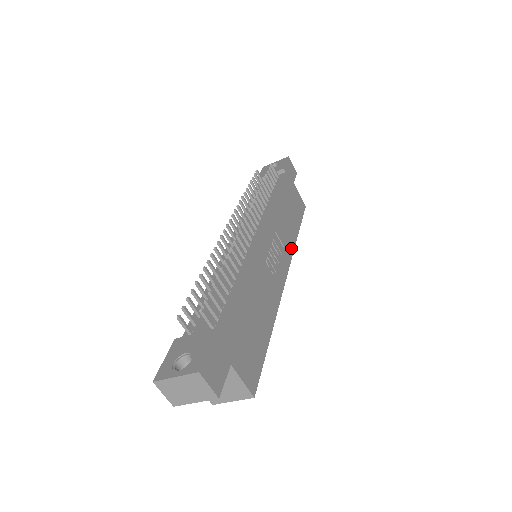
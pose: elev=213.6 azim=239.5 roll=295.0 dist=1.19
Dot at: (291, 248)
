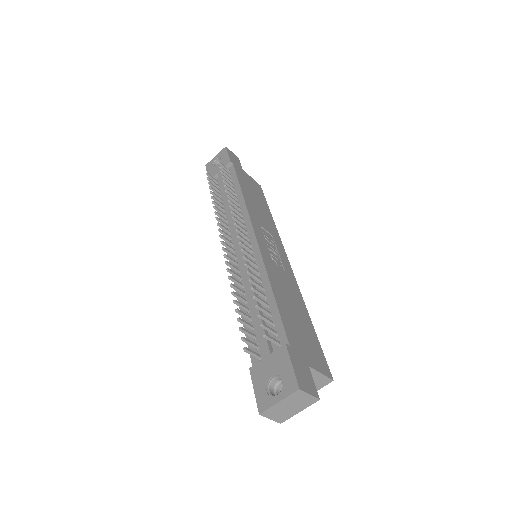
Dot at: (276, 233)
